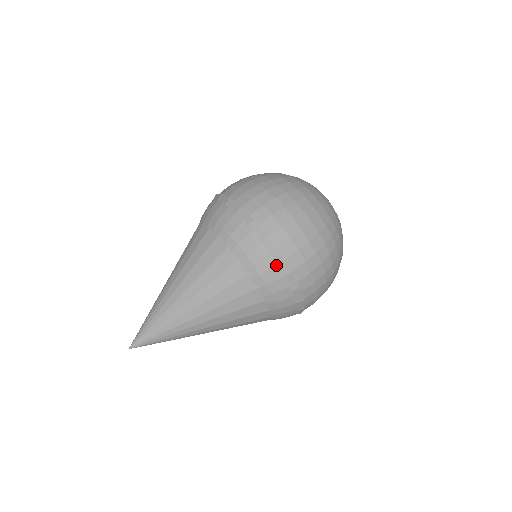
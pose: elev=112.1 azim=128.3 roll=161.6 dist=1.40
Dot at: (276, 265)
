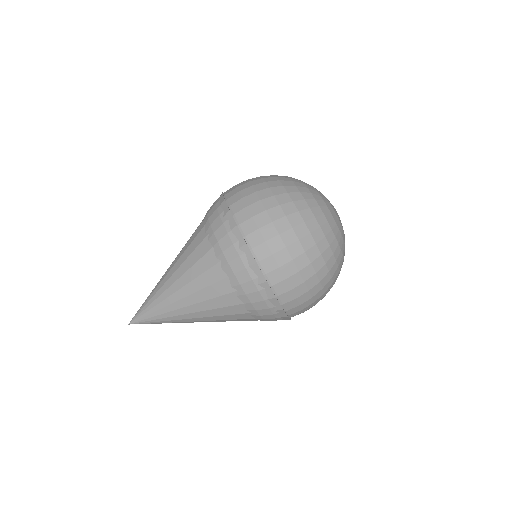
Dot at: occluded
